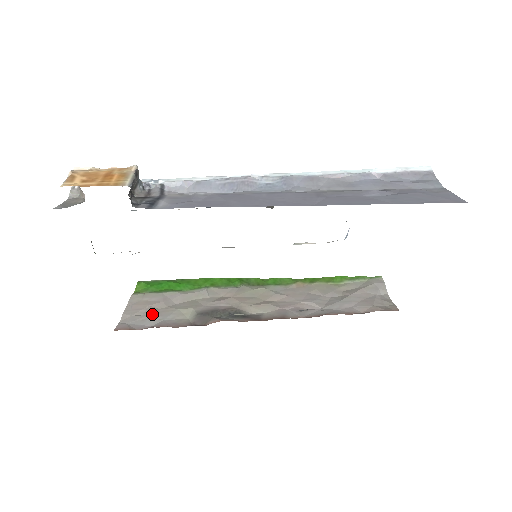
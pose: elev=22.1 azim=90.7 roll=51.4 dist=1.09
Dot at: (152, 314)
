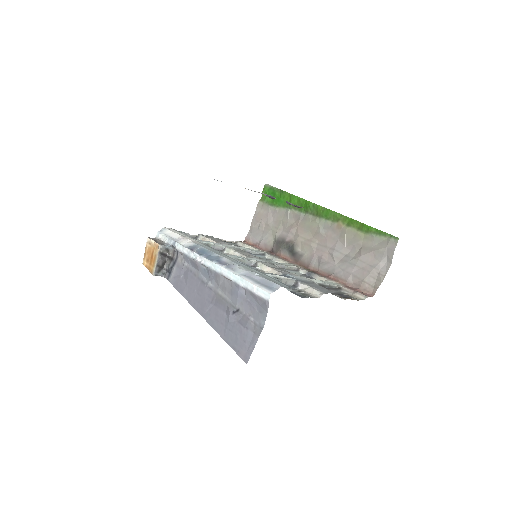
Dot at: (261, 229)
